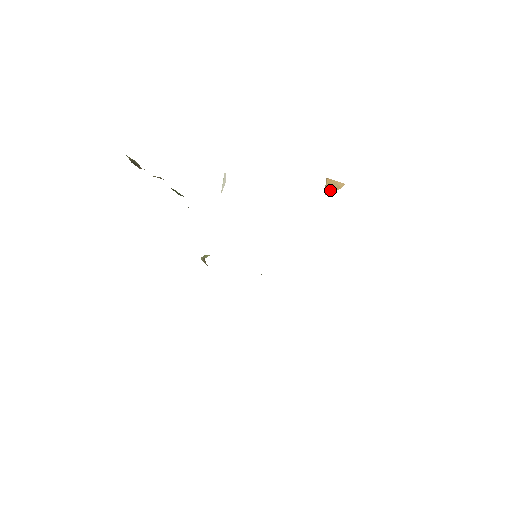
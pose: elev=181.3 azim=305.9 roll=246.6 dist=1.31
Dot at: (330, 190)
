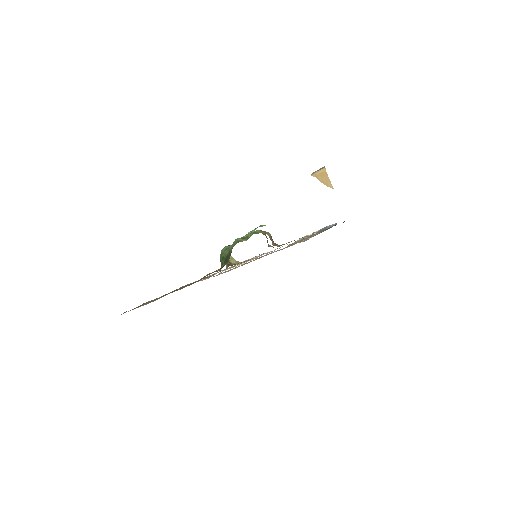
Dot at: (319, 177)
